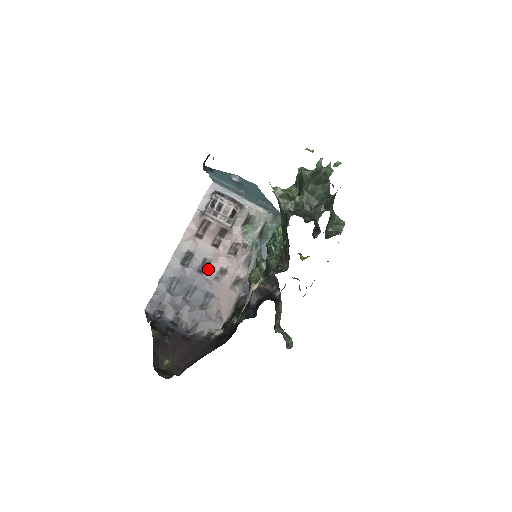
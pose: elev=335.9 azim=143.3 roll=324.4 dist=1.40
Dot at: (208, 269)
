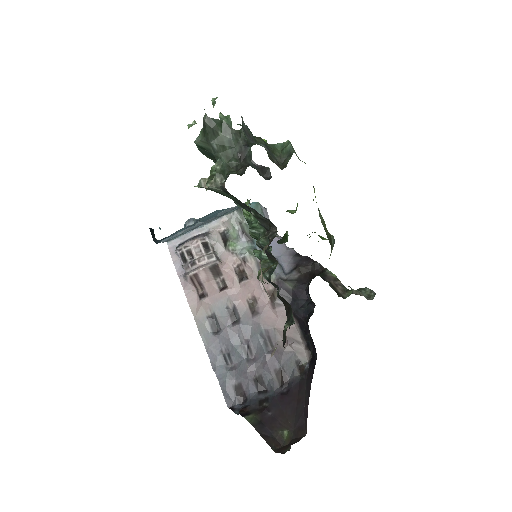
Dot at: (239, 314)
